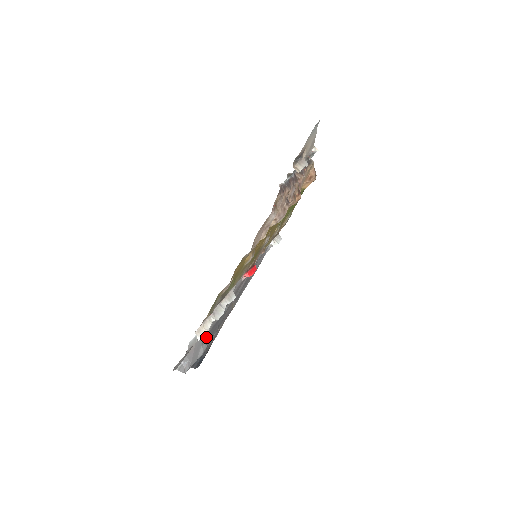
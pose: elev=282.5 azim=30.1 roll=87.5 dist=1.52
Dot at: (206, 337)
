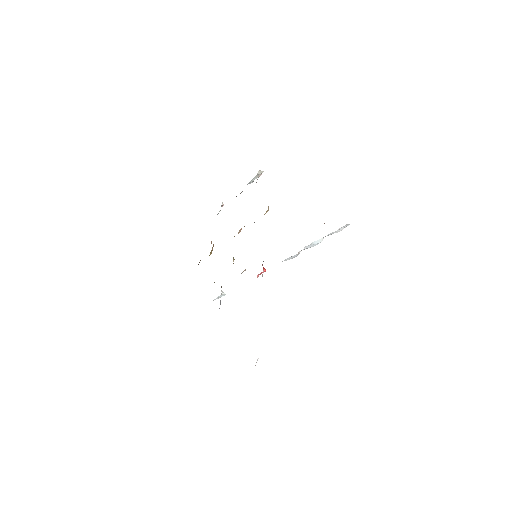
Dot at: occluded
